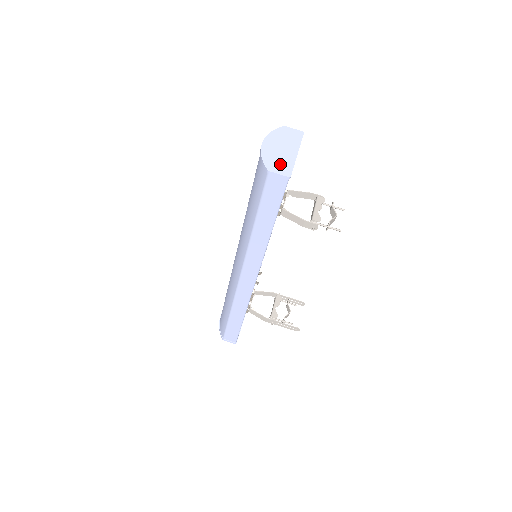
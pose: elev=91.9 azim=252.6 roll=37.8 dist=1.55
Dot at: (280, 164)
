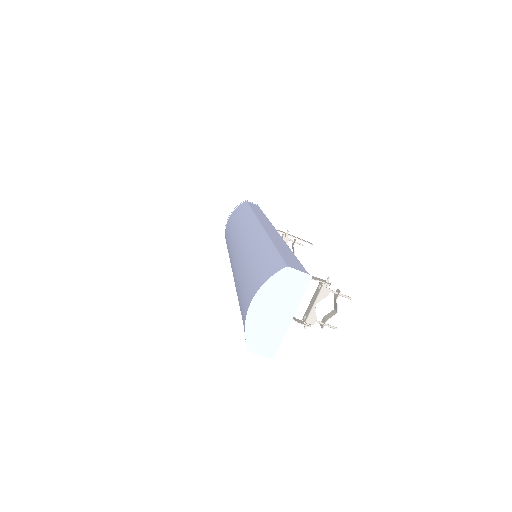
Dot at: (265, 340)
